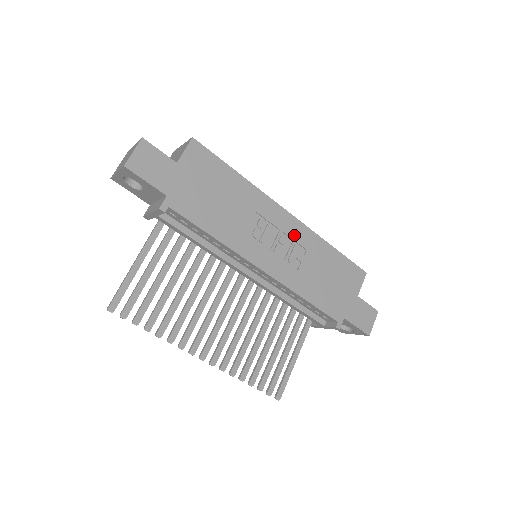
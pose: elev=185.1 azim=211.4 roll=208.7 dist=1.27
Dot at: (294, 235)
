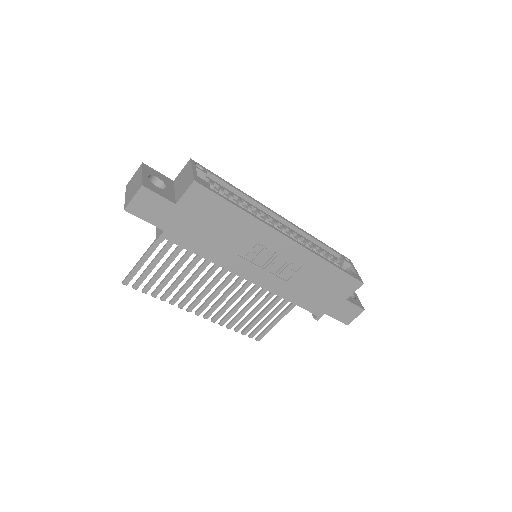
Dot at: (291, 256)
